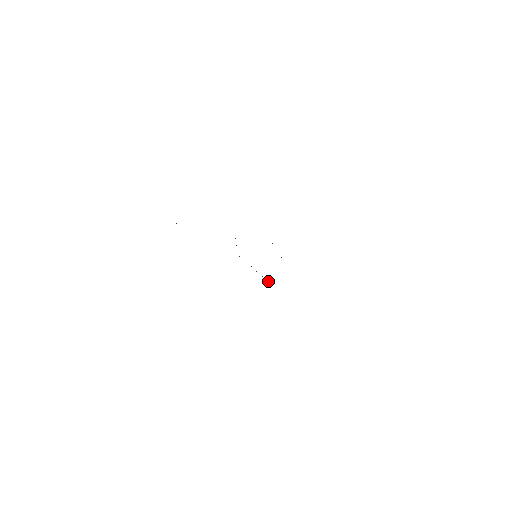
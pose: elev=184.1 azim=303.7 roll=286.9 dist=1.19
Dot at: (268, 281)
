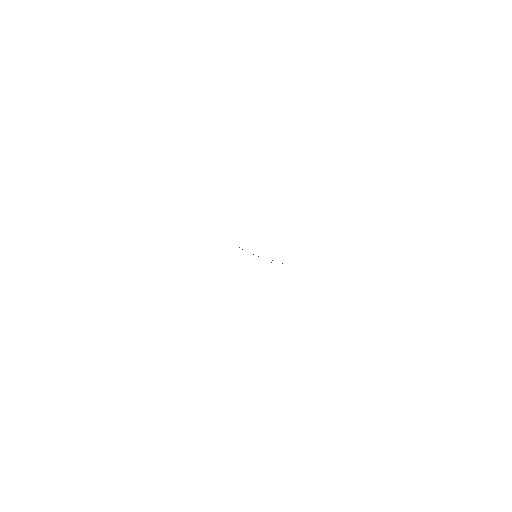
Dot at: occluded
